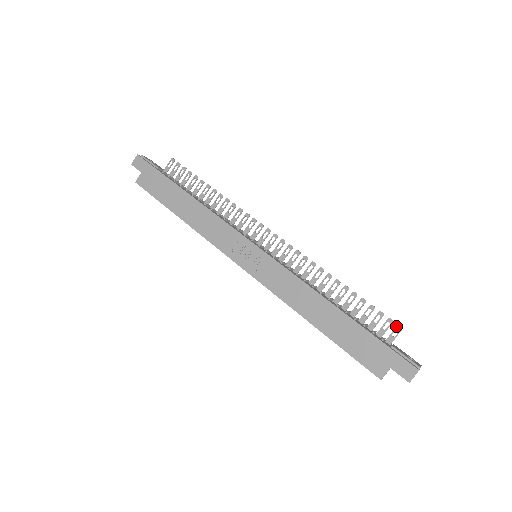
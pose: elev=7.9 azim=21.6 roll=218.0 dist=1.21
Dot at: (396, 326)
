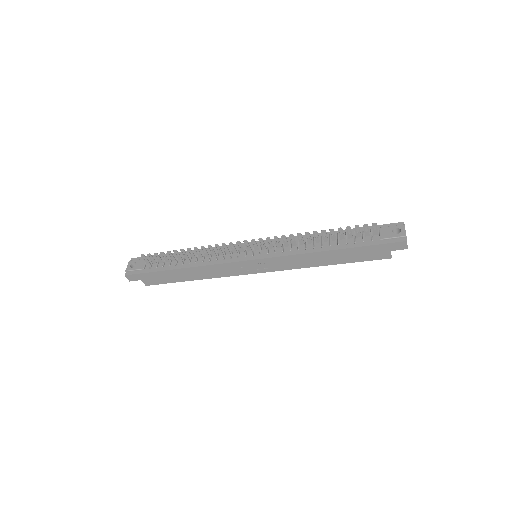
Dot at: (372, 226)
